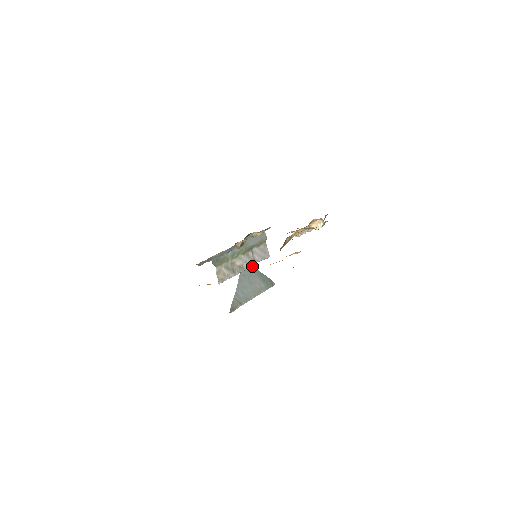
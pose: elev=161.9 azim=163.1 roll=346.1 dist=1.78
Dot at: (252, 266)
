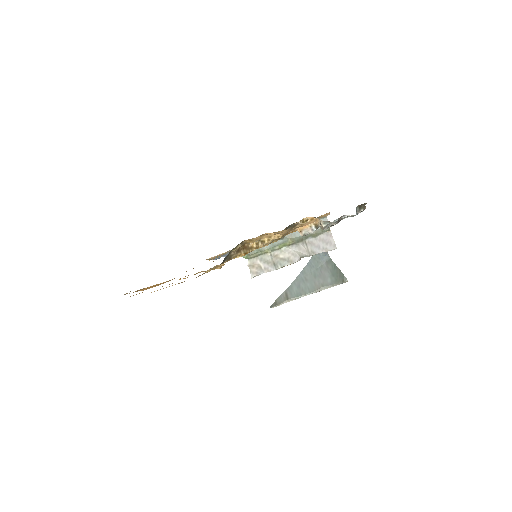
Dot at: (327, 256)
